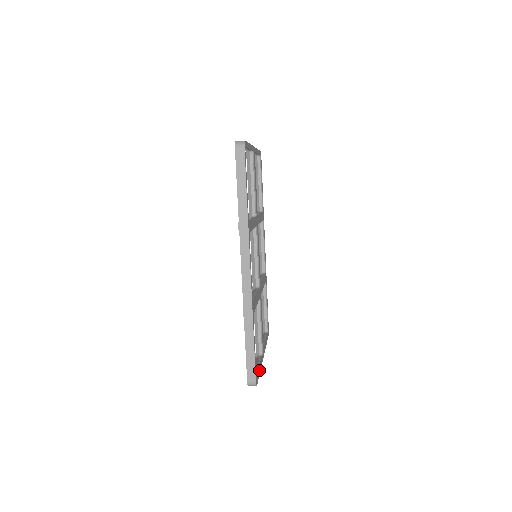
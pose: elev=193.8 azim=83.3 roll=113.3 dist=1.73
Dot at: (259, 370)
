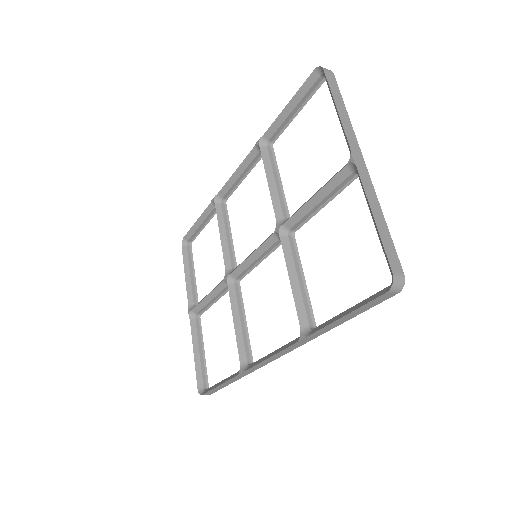
Dot at: occluded
